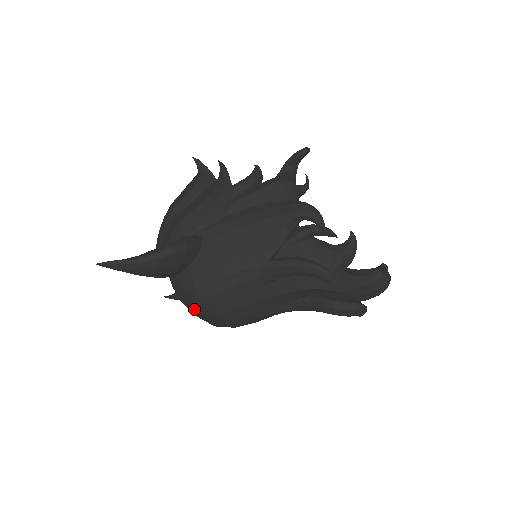
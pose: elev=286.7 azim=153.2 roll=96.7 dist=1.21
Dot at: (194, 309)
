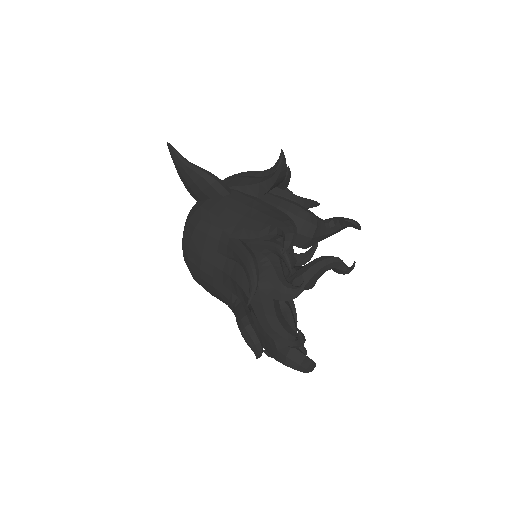
Dot at: (183, 232)
